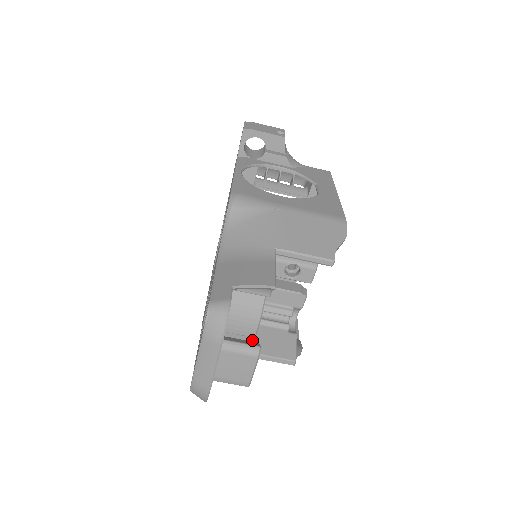
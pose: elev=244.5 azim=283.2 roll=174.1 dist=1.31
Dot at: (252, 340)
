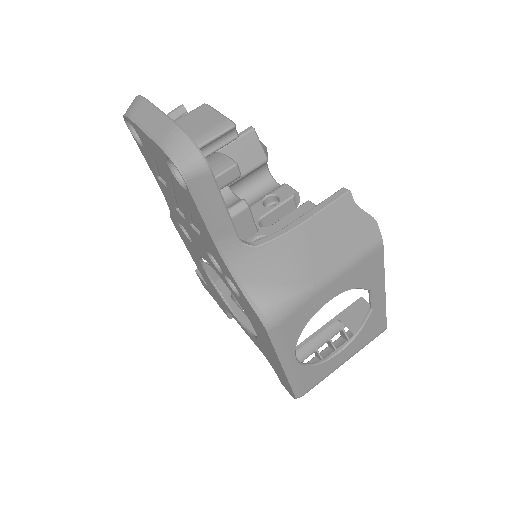
Dot at: occluded
